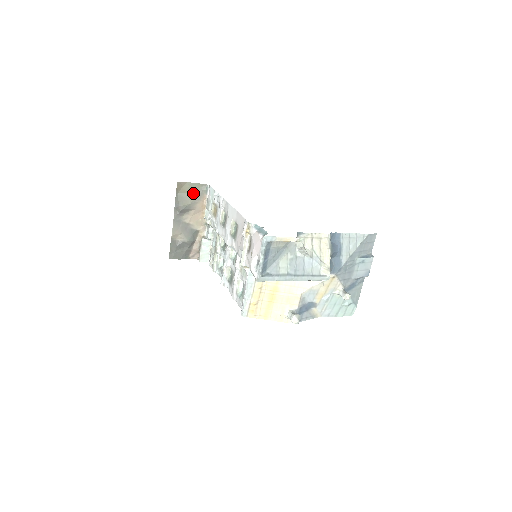
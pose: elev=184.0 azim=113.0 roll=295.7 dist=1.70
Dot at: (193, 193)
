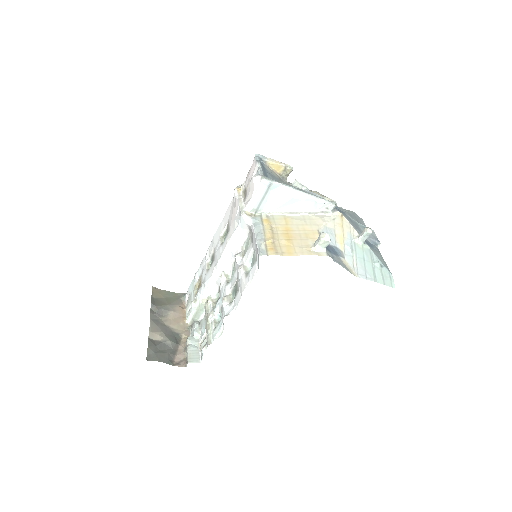
Dot at: (170, 299)
